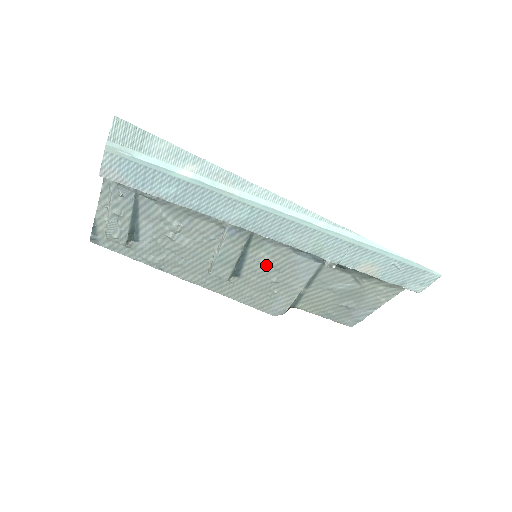
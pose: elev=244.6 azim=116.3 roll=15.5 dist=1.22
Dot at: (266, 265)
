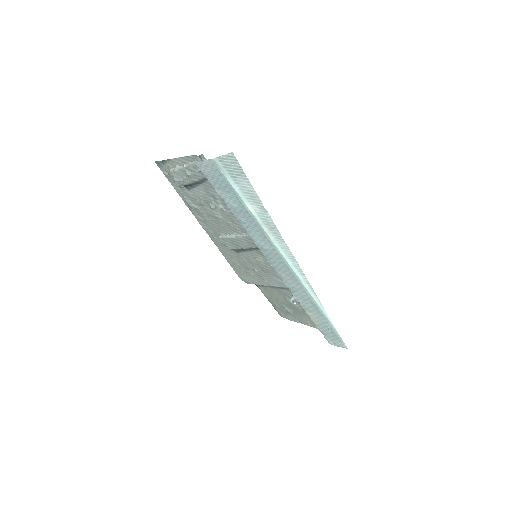
Dot at: (258, 263)
